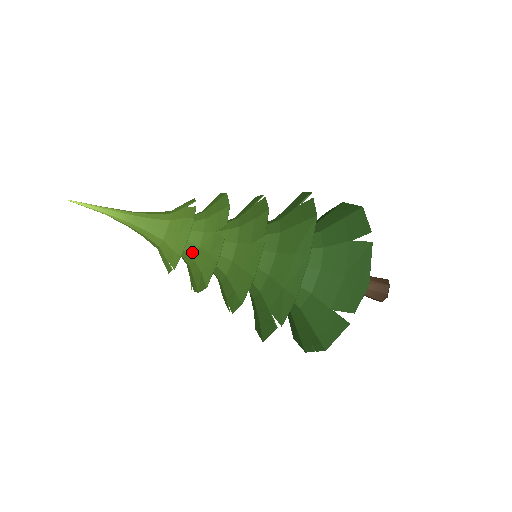
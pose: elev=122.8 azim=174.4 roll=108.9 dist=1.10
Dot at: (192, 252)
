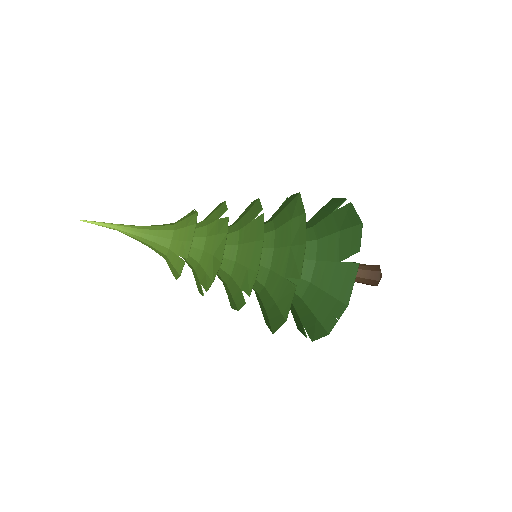
Dot at: (200, 244)
